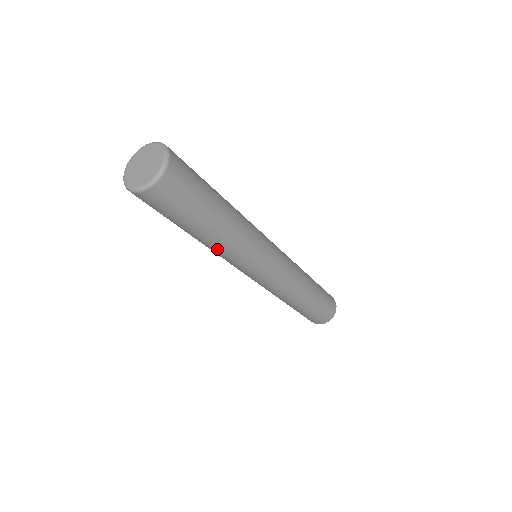
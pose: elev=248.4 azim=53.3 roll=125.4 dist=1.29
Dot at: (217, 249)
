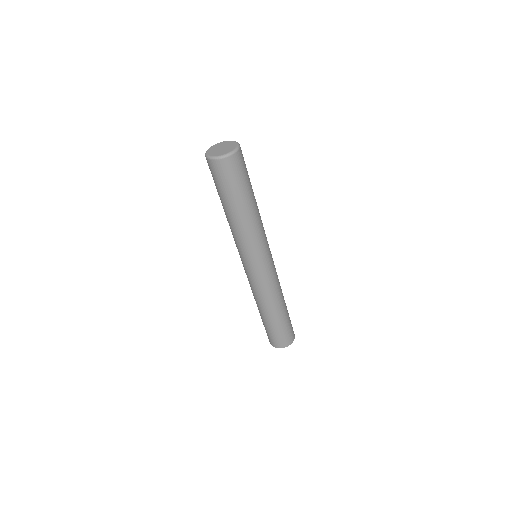
Dot at: (235, 228)
